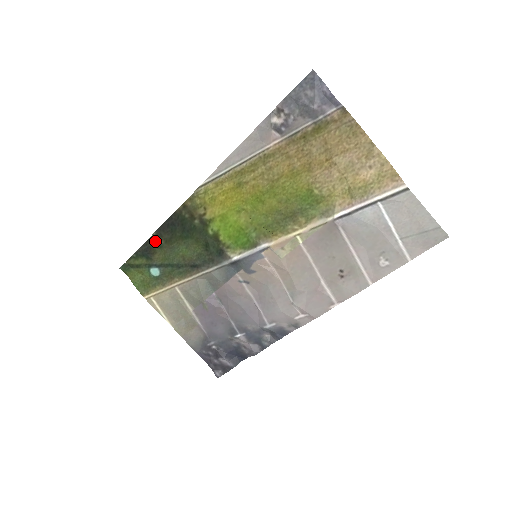
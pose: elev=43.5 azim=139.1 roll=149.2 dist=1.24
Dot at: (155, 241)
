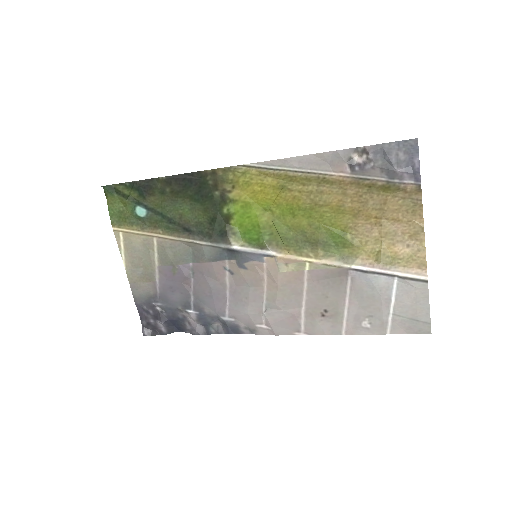
Dot at: (160, 184)
